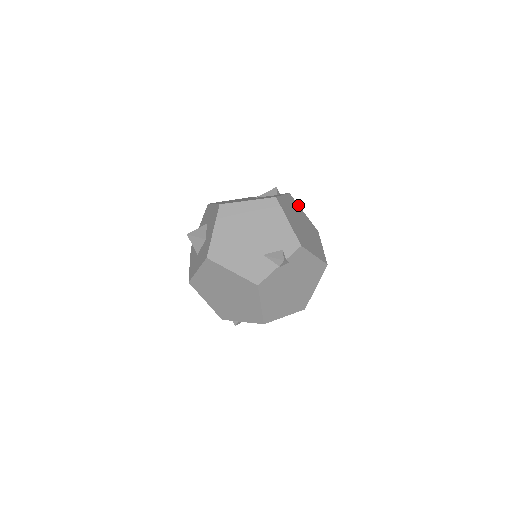
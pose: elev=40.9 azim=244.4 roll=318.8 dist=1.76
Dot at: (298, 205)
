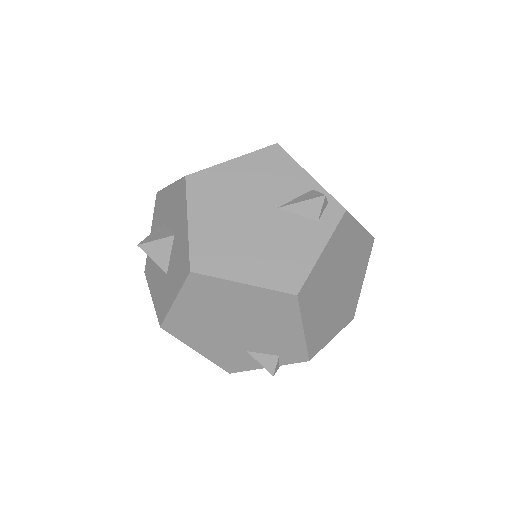
Dot at: (355, 221)
